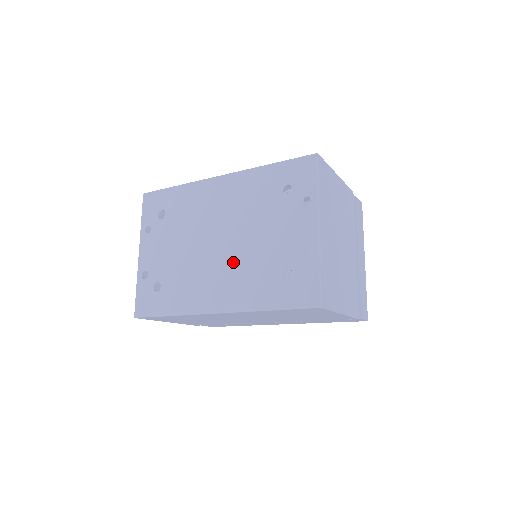
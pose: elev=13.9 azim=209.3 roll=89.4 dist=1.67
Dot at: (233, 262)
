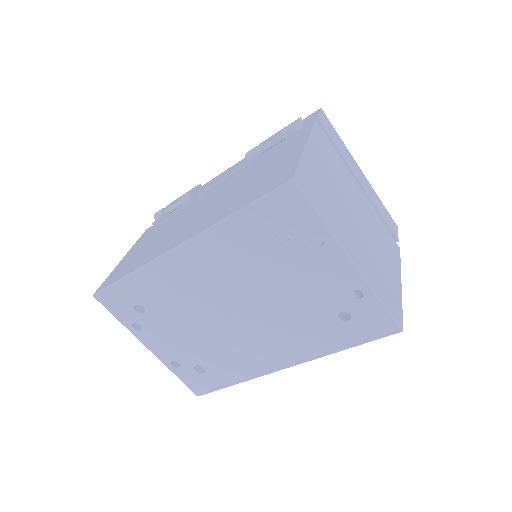
Dot at: (269, 325)
